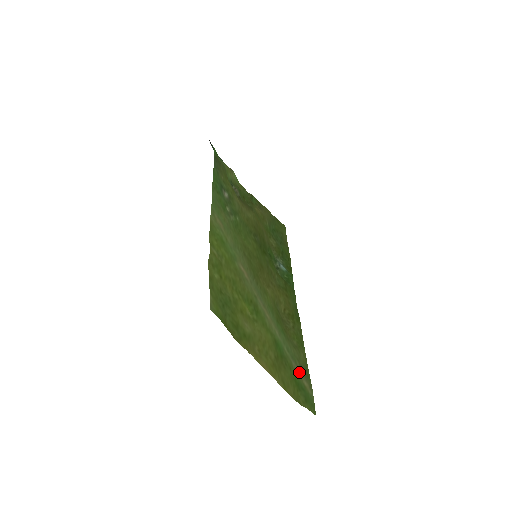
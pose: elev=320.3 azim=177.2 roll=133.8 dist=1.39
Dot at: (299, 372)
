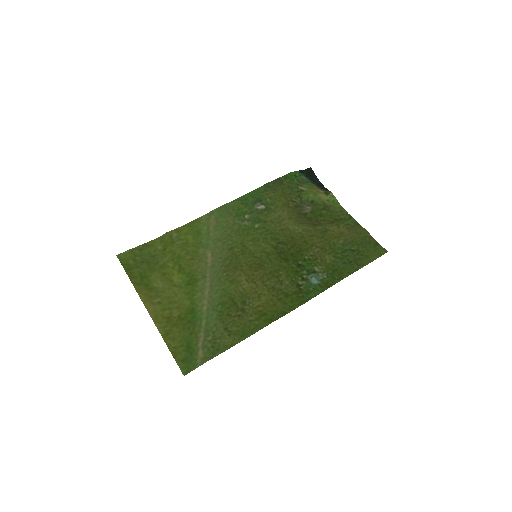
Dot at: (202, 343)
